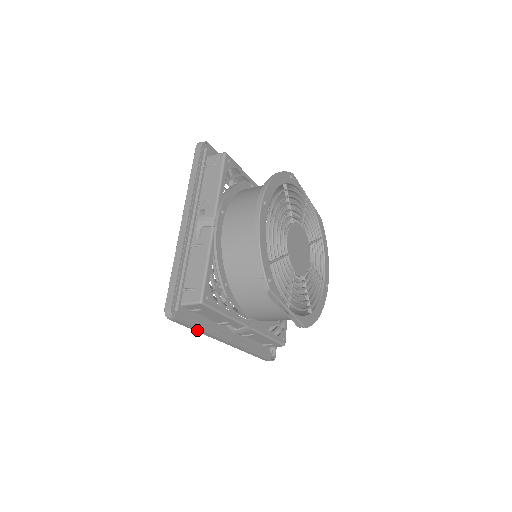
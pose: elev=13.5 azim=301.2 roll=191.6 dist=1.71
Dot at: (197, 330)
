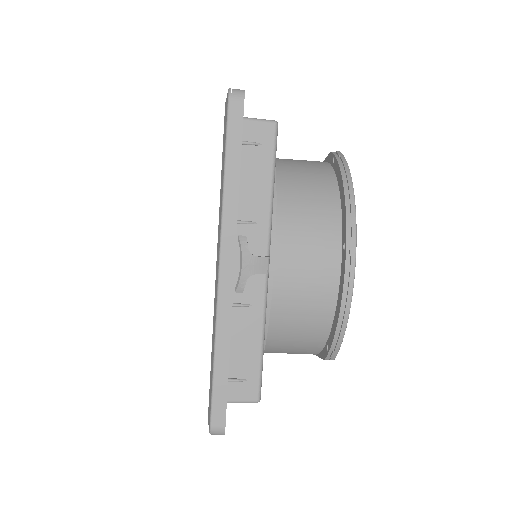
Dot at: occluded
